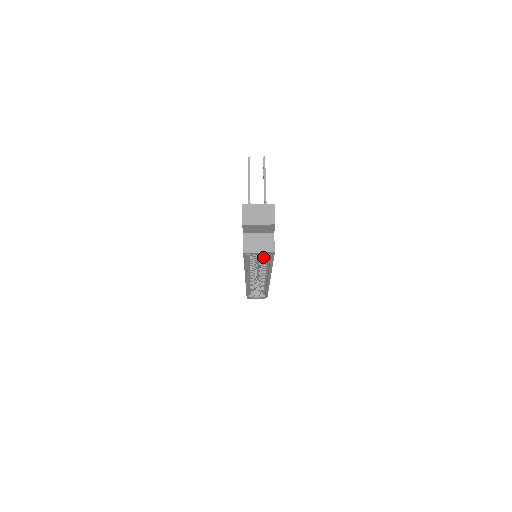
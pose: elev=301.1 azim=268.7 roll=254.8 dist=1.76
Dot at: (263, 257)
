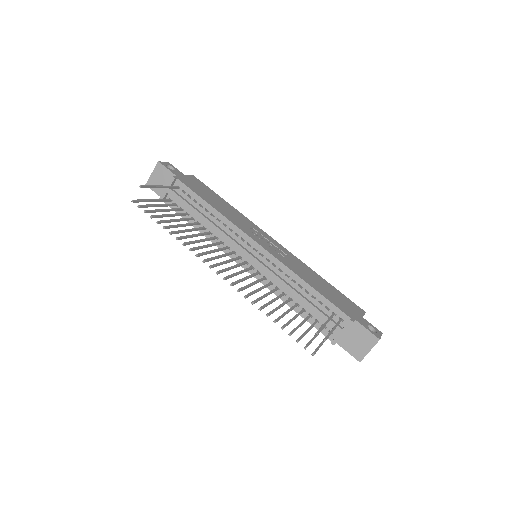
Dot at: occluded
